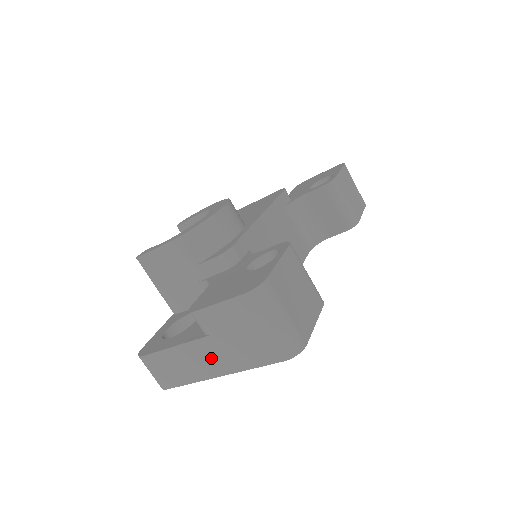
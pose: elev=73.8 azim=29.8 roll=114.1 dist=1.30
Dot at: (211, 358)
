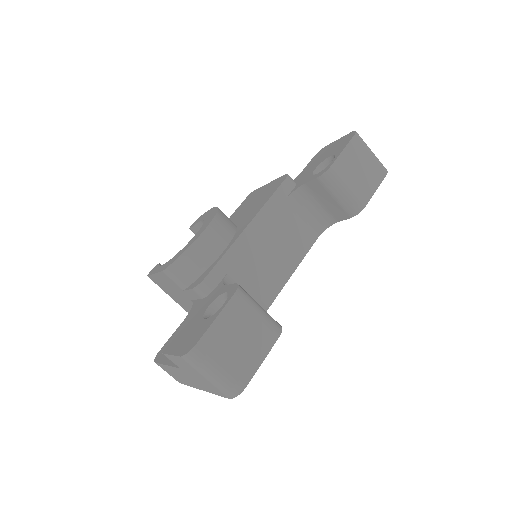
Dot at: (189, 379)
